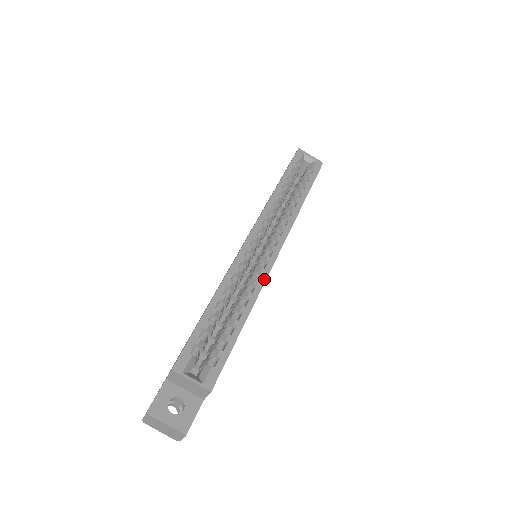
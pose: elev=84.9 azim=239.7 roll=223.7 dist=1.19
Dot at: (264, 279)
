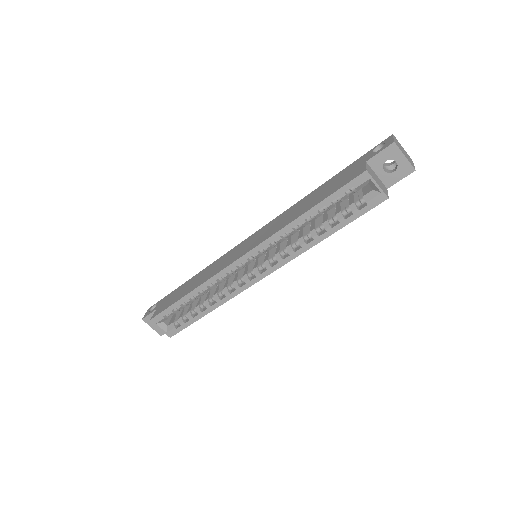
Dot at: (235, 294)
